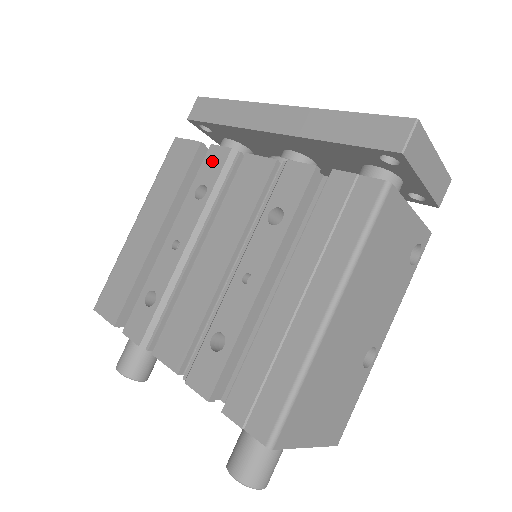
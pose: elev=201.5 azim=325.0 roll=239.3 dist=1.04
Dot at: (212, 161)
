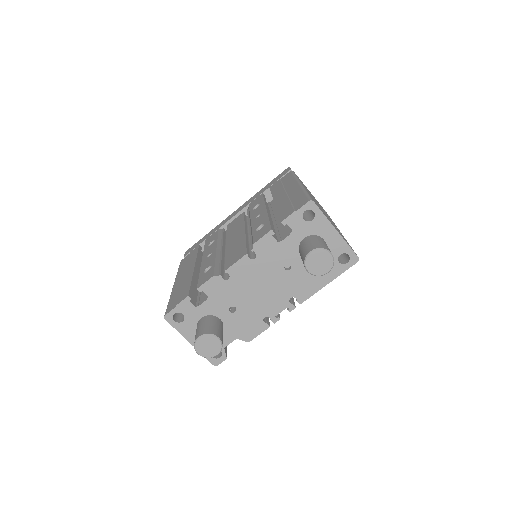
Dot at: (210, 238)
